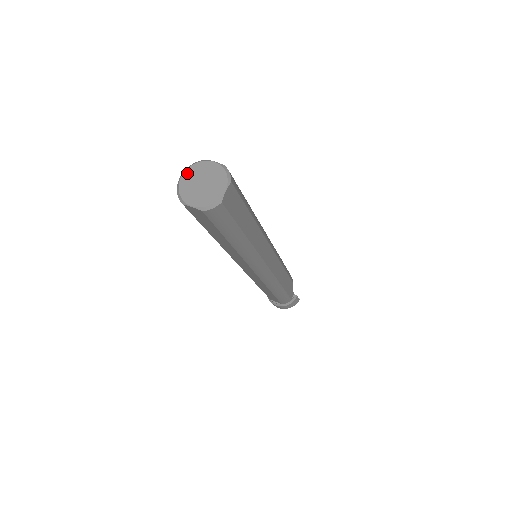
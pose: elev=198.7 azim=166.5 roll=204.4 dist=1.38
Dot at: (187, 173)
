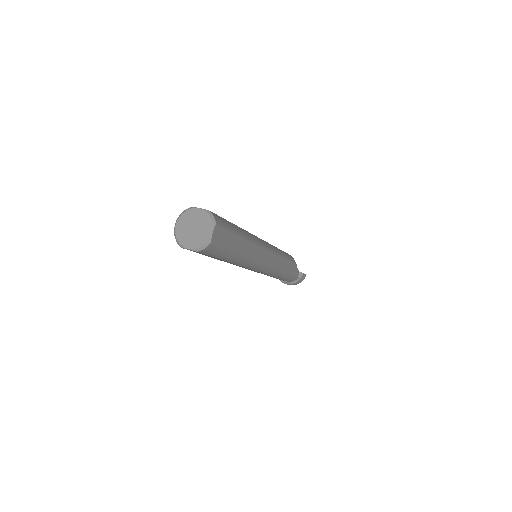
Dot at: (180, 221)
